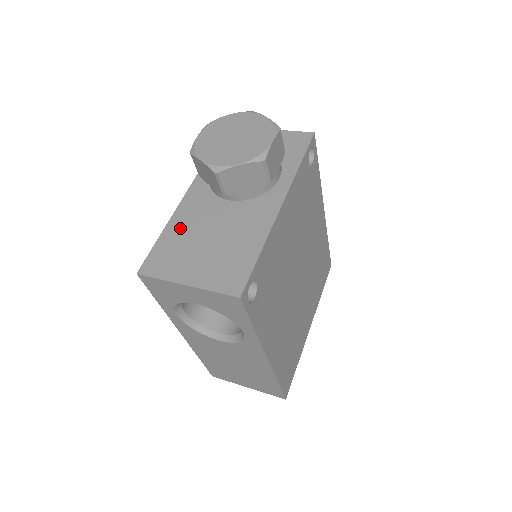
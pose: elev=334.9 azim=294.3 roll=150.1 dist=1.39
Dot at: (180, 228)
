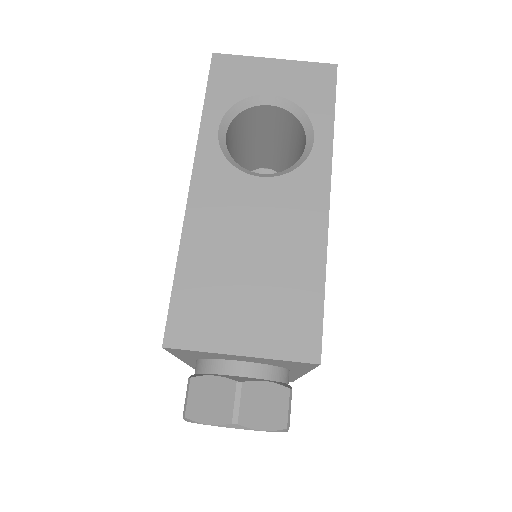
Dot at: occluded
